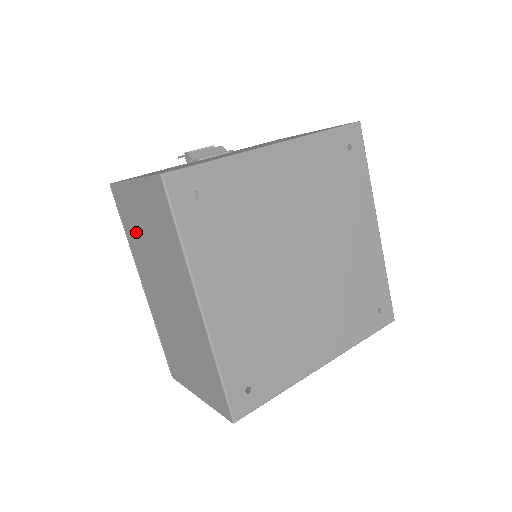
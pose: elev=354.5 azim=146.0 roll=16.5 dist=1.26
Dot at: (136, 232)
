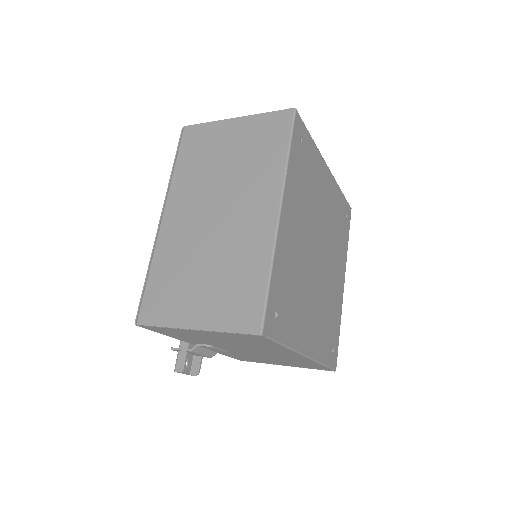
Dot at: (201, 162)
